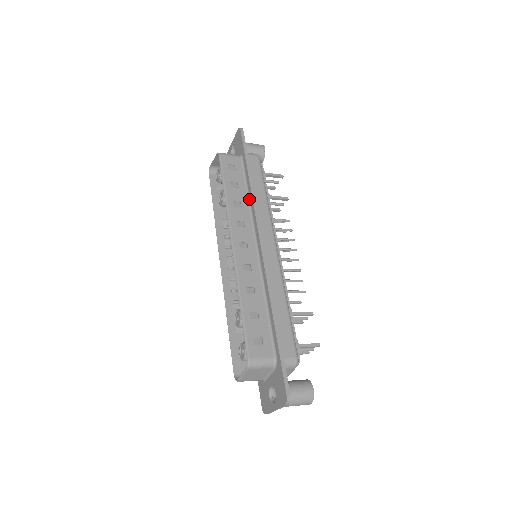
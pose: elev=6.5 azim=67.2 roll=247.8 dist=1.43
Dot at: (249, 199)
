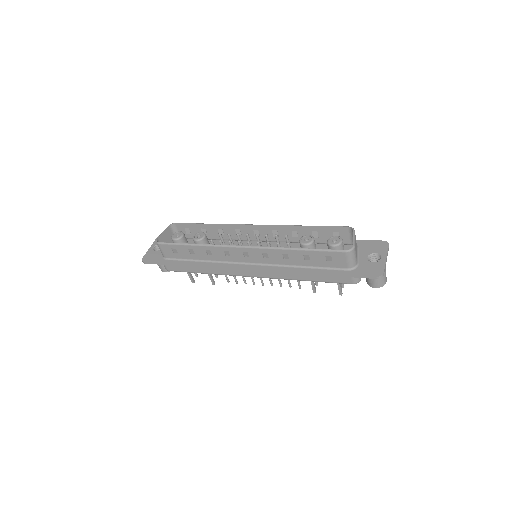
Dot at: occluded
